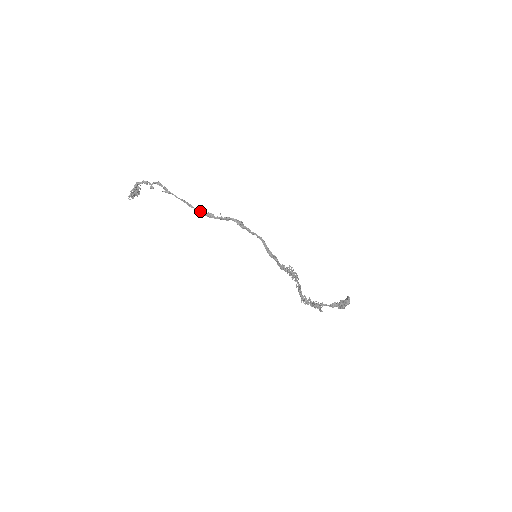
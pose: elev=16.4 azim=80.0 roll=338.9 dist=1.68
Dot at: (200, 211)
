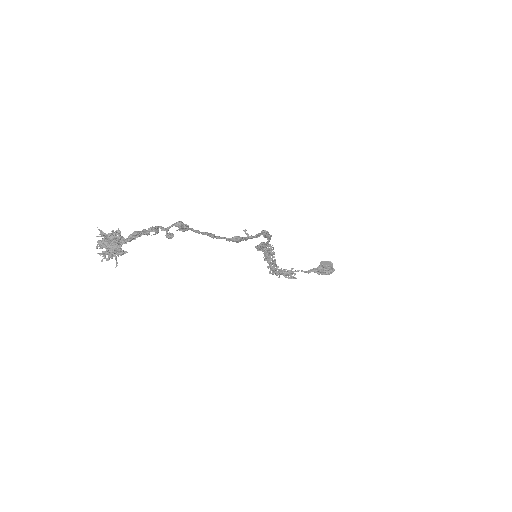
Dot at: (223, 237)
